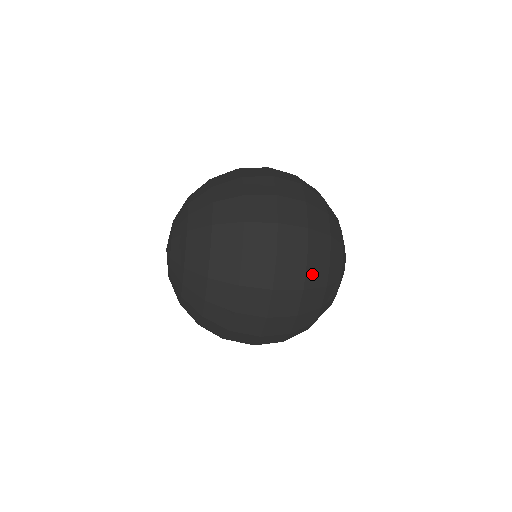
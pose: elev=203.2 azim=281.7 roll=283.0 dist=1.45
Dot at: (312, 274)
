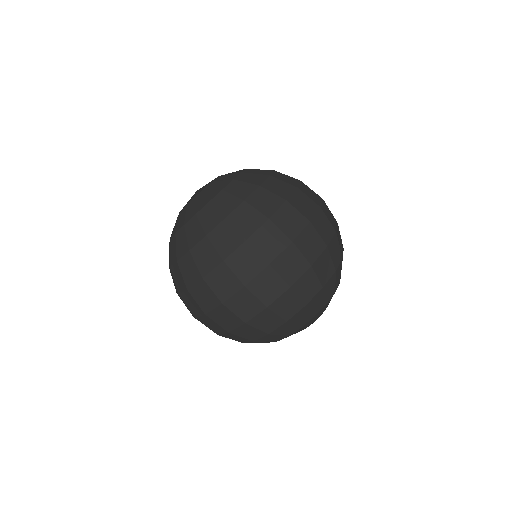
Dot at: (305, 282)
